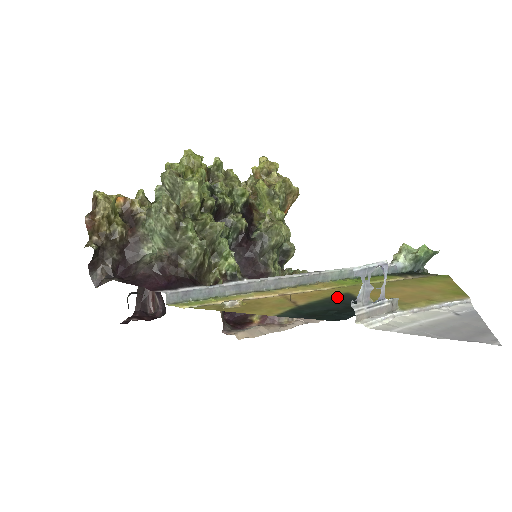
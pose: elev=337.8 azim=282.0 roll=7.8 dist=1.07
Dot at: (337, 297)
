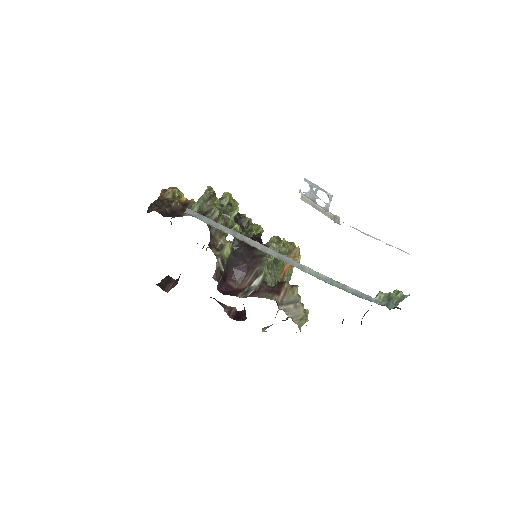
Dot at: occluded
